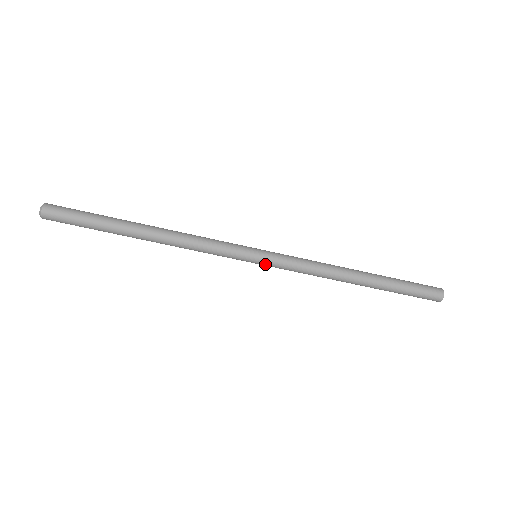
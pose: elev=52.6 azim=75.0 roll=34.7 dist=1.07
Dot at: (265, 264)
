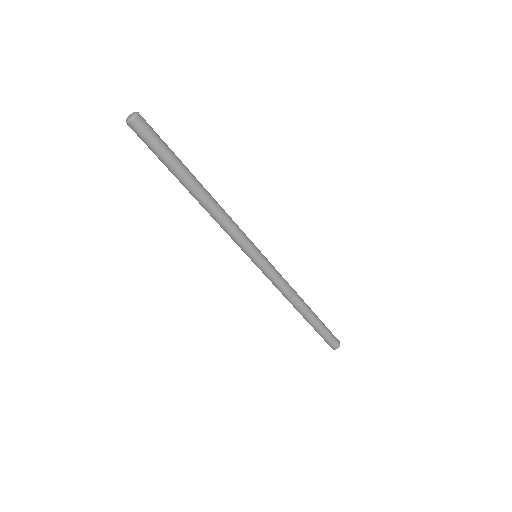
Dot at: (263, 263)
